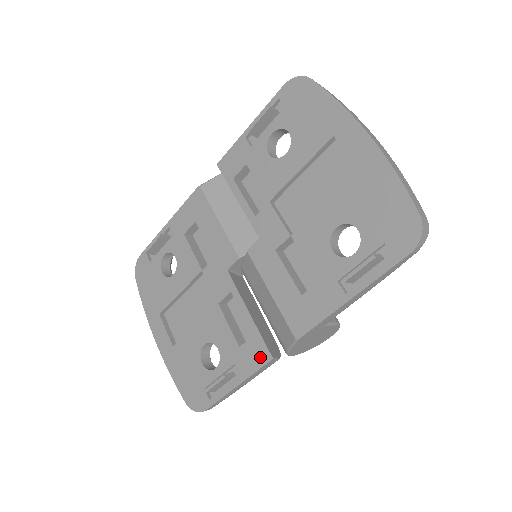
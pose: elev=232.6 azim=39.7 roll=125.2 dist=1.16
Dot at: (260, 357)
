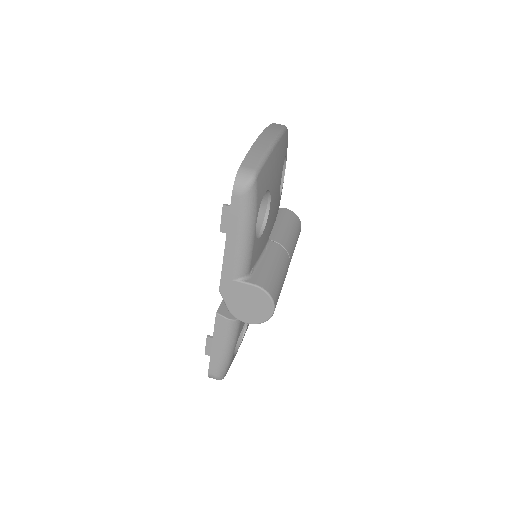
Dot at: occluded
